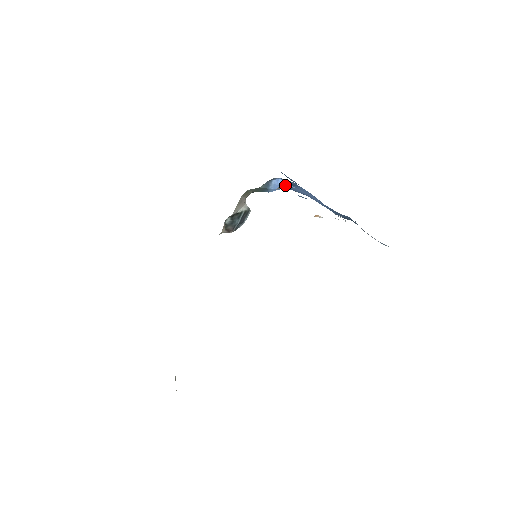
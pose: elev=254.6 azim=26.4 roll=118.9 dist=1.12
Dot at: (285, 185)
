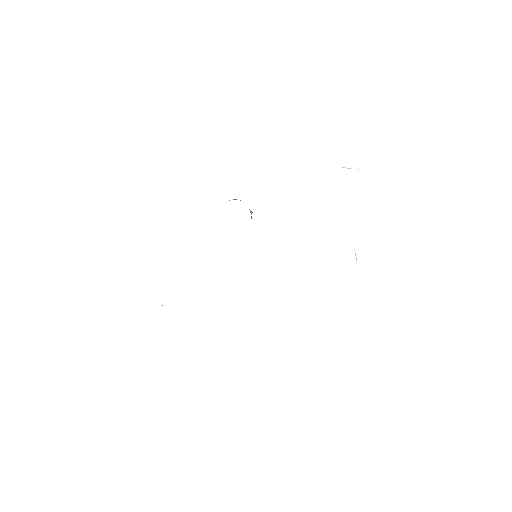
Dot at: occluded
